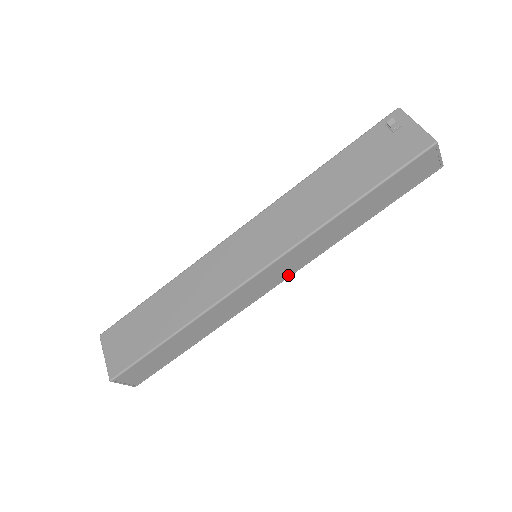
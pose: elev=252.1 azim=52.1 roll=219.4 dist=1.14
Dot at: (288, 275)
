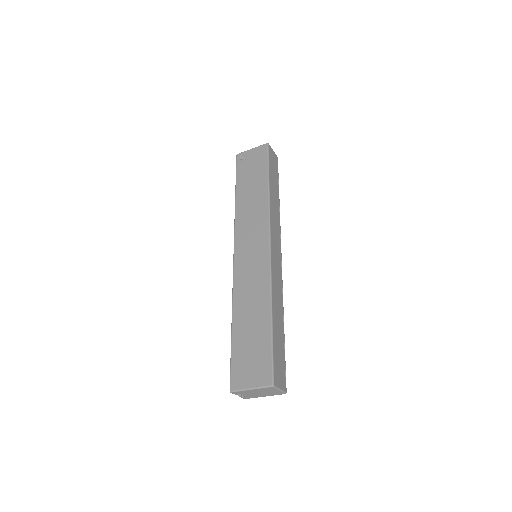
Dot at: (280, 246)
